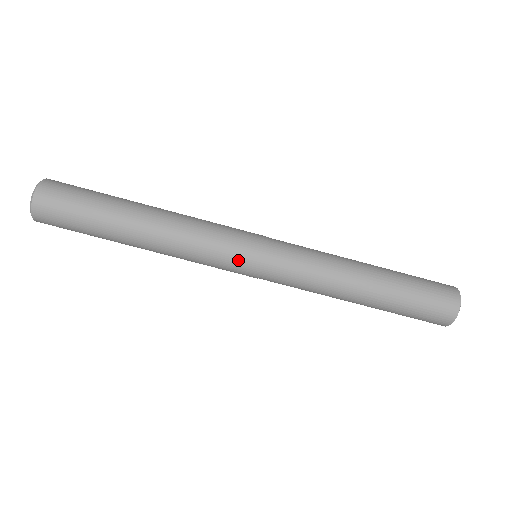
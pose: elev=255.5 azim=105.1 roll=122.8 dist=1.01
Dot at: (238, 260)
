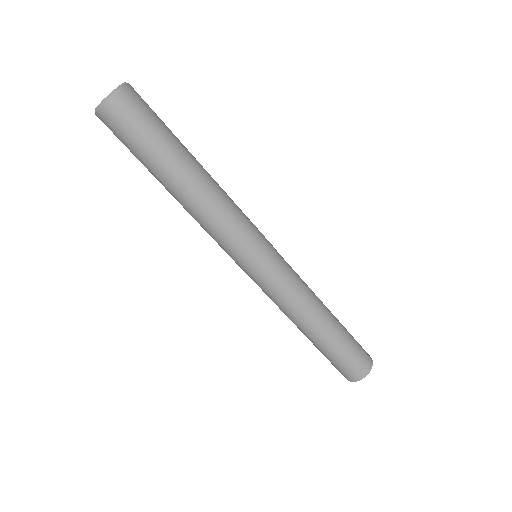
Dot at: (234, 259)
